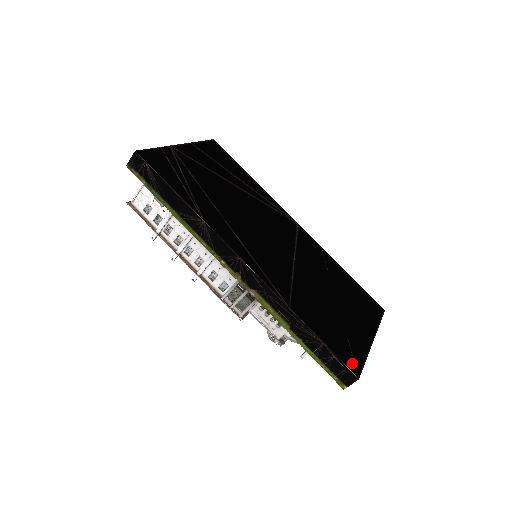
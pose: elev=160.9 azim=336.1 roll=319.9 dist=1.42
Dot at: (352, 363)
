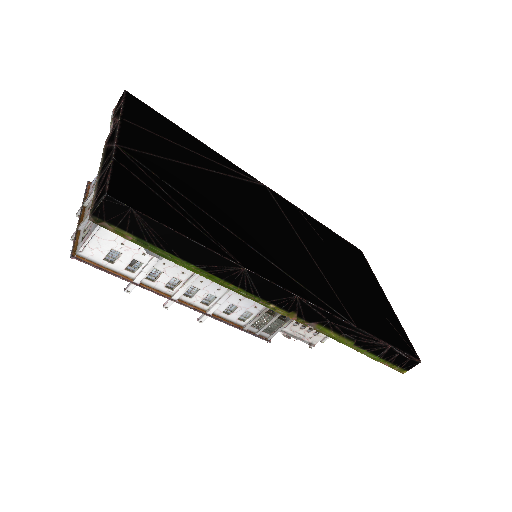
Dot at: (408, 347)
